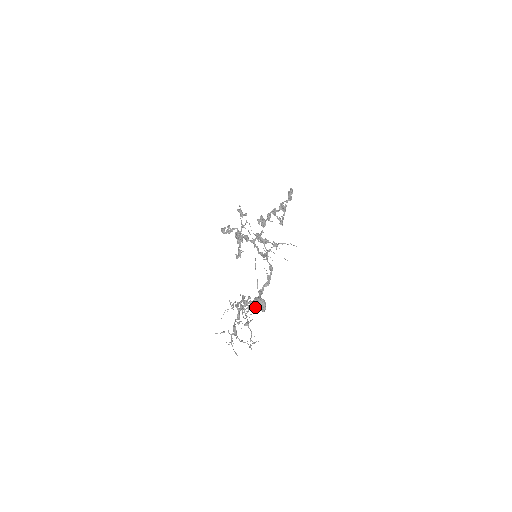
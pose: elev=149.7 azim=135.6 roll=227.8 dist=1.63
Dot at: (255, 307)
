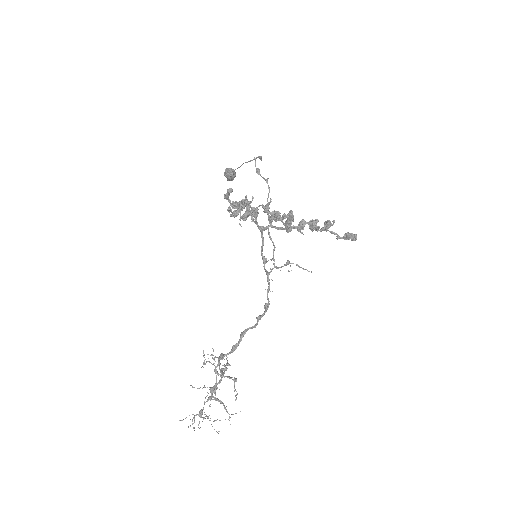
Dot at: occluded
